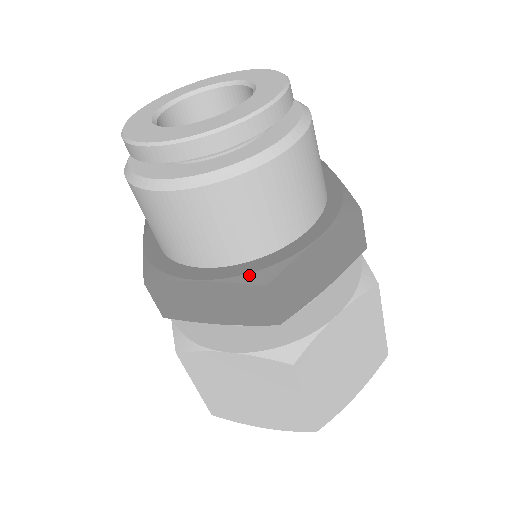
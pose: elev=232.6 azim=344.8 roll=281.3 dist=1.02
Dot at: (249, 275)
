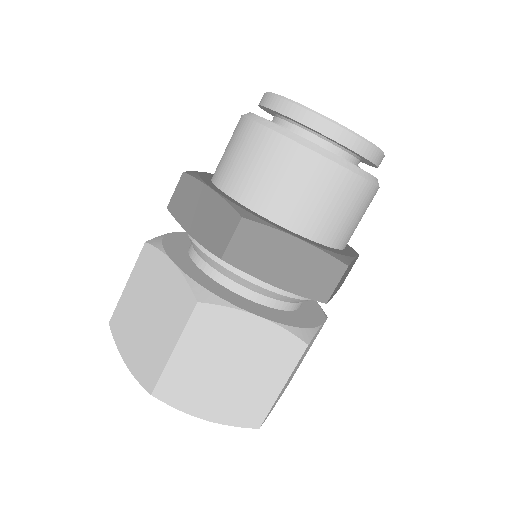
Dot at: (334, 253)
